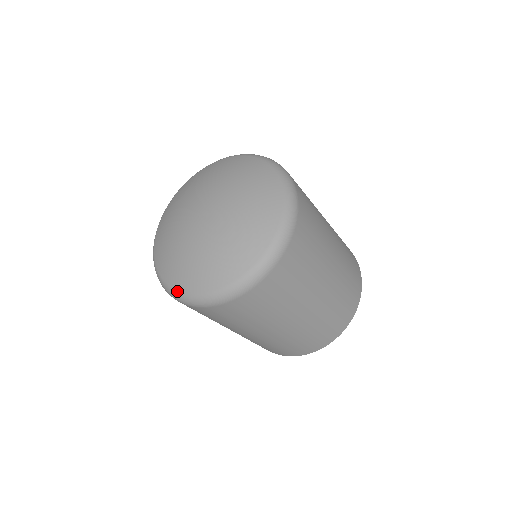
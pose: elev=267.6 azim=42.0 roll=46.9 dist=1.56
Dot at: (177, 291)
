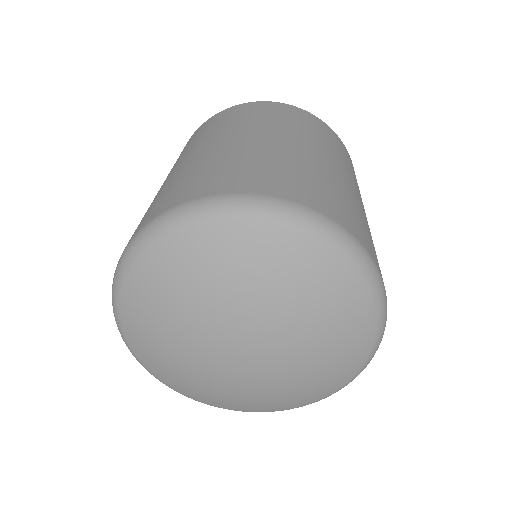
Dot at: (152, 374)
